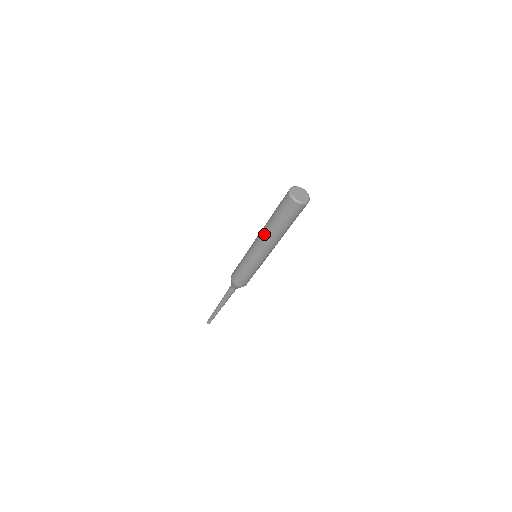
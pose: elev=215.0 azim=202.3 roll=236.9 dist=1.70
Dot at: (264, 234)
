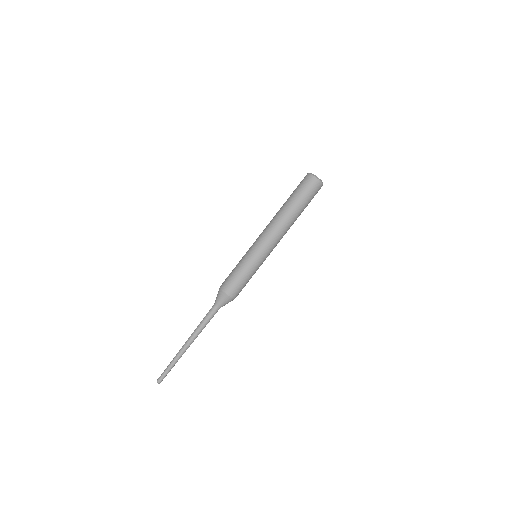
Dot at: (276, 218)
